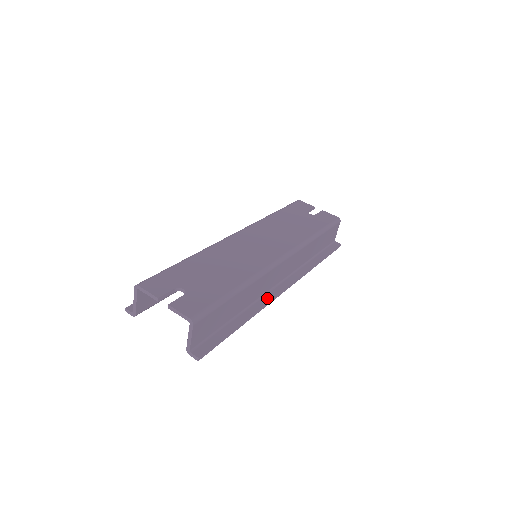
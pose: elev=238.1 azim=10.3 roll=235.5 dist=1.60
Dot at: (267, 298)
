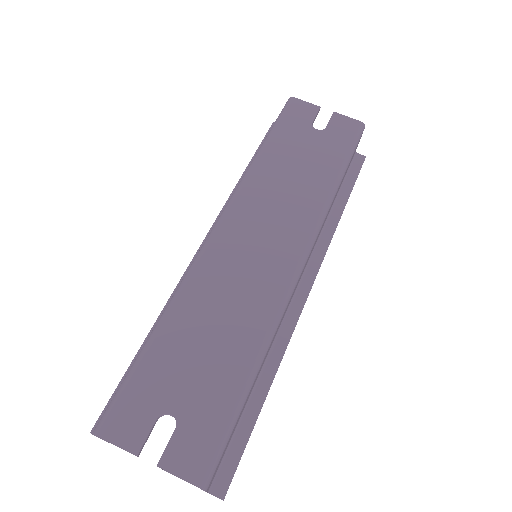
Dot at: (288, 326)
